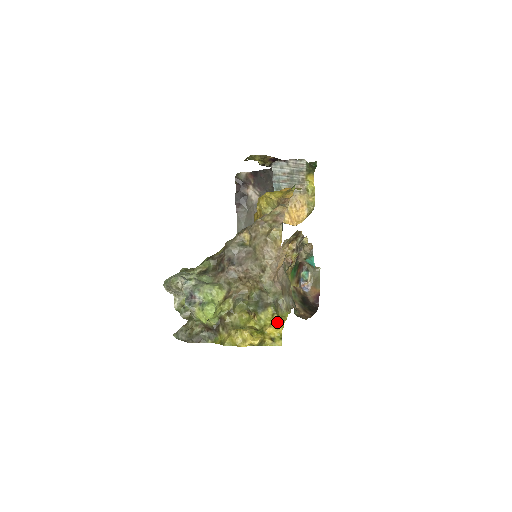
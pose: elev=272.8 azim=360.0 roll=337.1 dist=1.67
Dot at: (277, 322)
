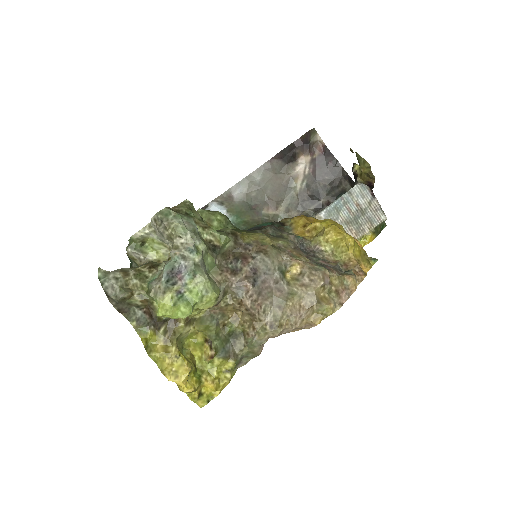
Dot at: (223, 382)
